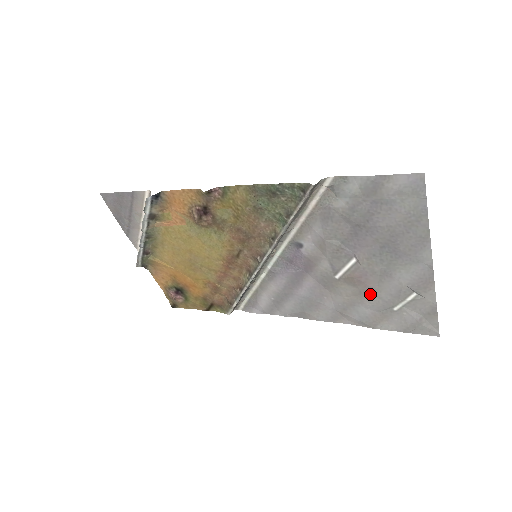
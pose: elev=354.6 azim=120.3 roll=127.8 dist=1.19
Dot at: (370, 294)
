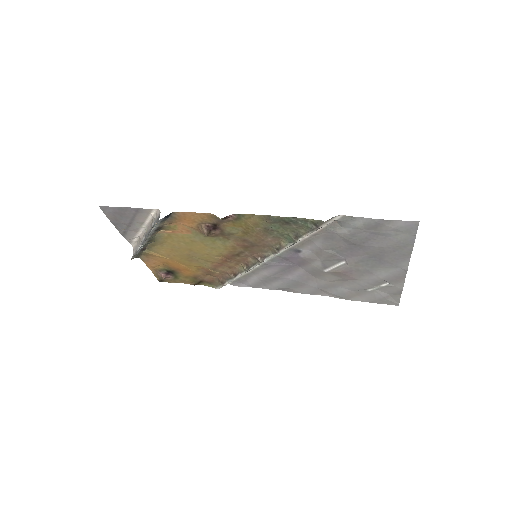
Dot at: (351, 281)
